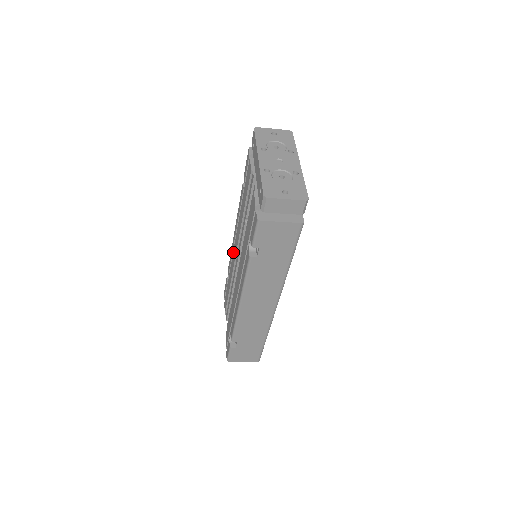
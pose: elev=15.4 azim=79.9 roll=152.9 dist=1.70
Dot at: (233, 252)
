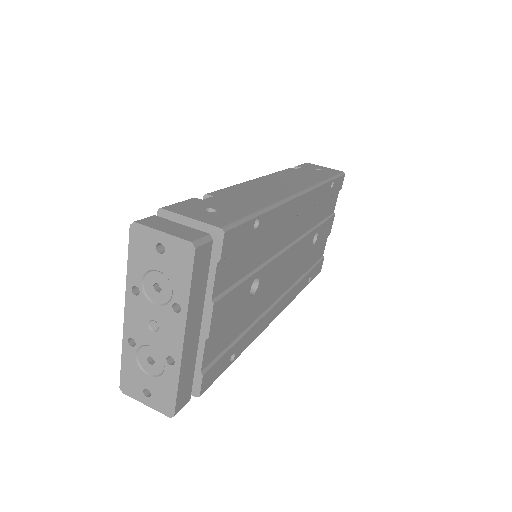
Dot at: occluded
